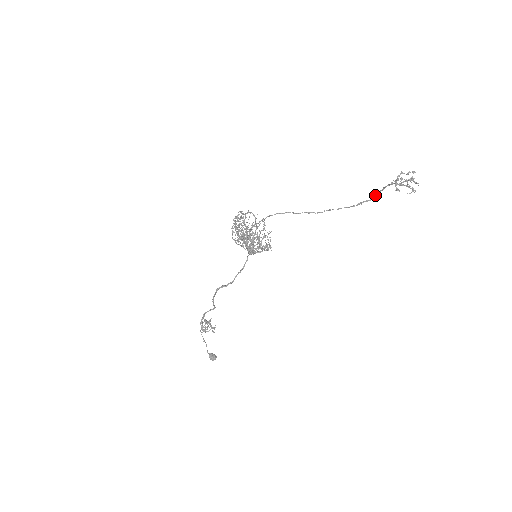
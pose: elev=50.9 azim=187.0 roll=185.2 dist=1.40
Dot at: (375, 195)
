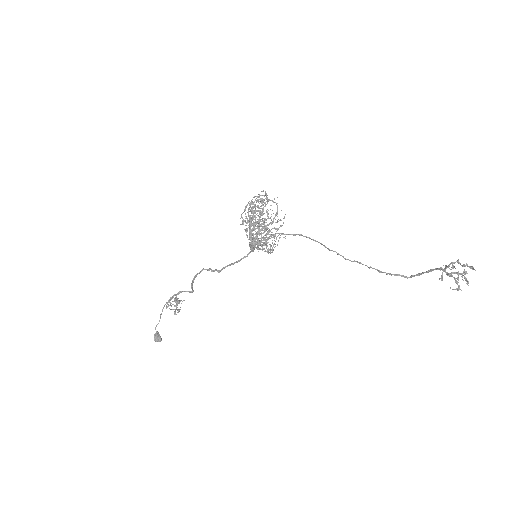
Dot at: (416, 274)
